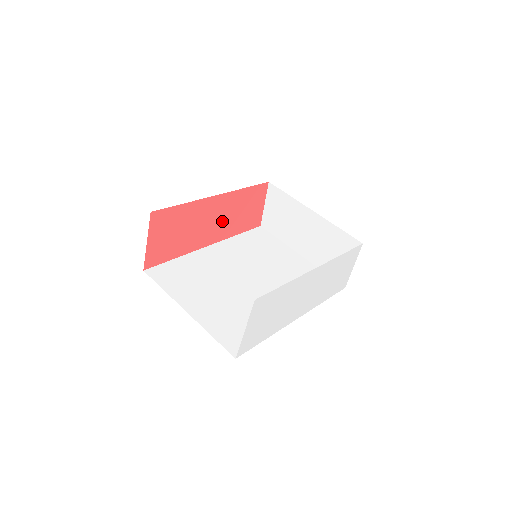
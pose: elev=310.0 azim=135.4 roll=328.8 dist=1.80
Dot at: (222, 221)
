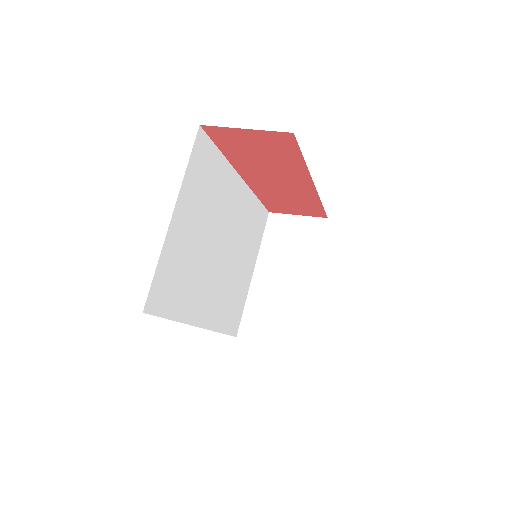
Dot at: (277, 187)
